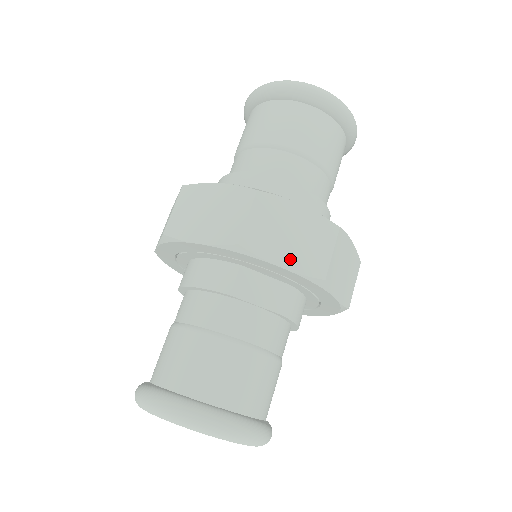
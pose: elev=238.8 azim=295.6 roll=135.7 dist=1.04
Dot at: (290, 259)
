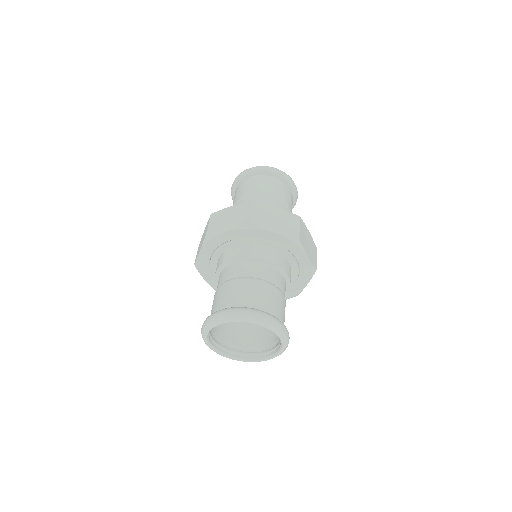
Dot at: (231, 226)
